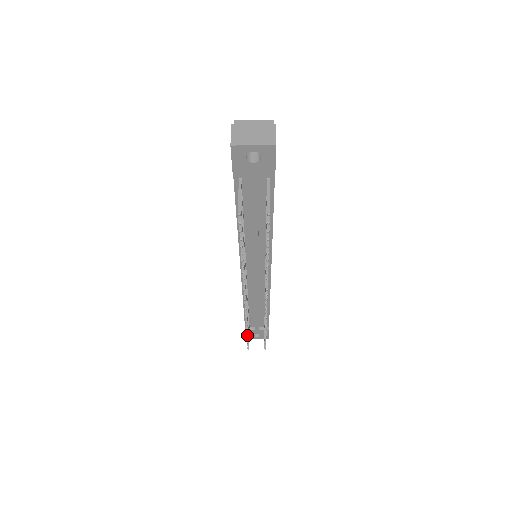
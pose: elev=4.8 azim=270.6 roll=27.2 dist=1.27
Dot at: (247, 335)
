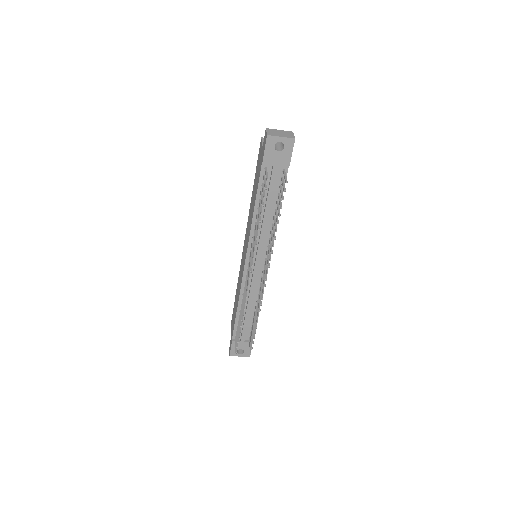
Dot at: (240, 331)
